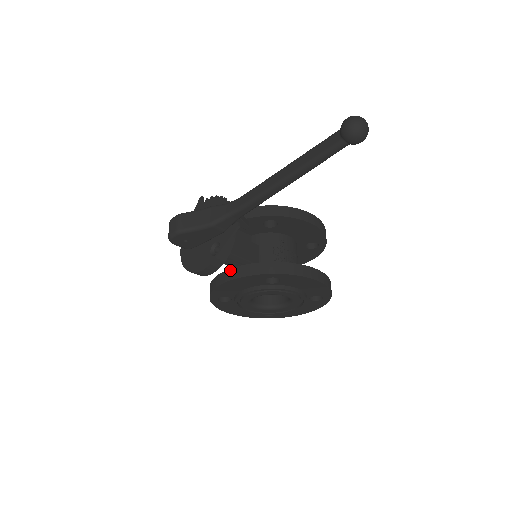
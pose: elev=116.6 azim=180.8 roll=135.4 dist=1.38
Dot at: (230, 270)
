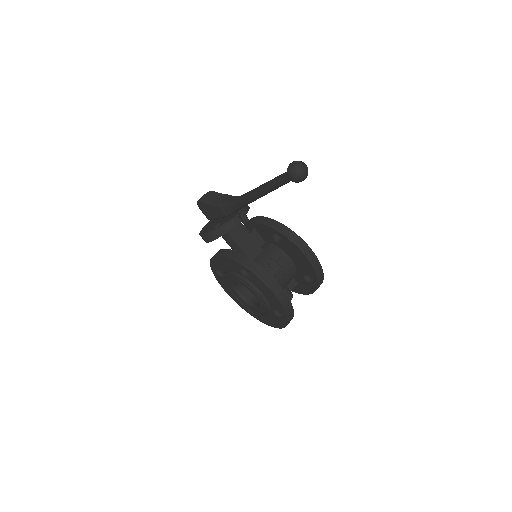
Dot at: (224, 249)
